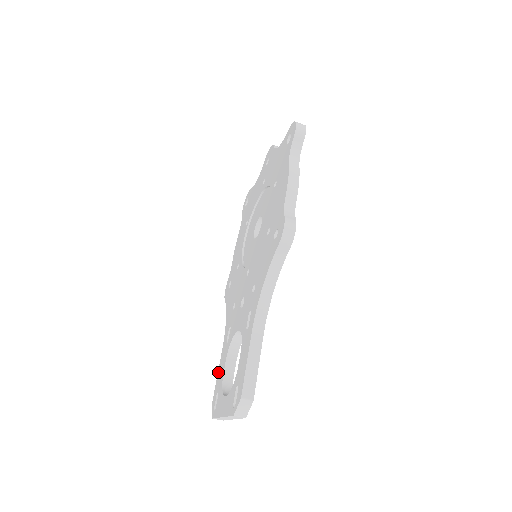
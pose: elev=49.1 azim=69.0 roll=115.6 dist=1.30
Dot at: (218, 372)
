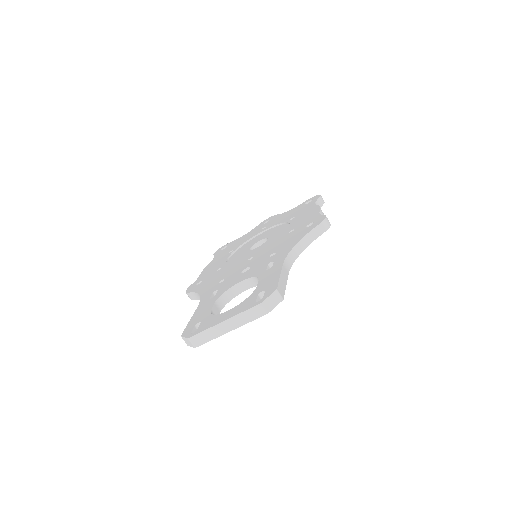
Dot at: (193, 316)
